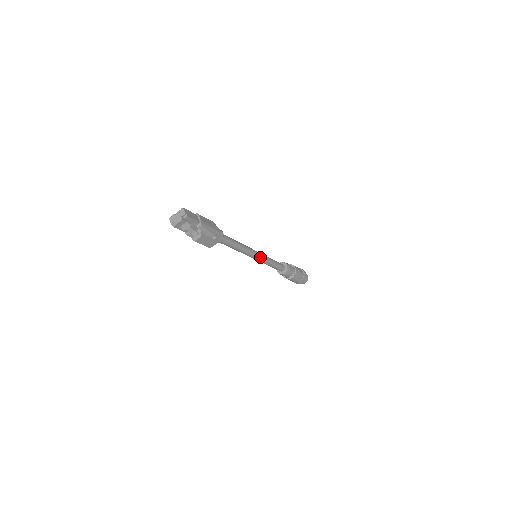
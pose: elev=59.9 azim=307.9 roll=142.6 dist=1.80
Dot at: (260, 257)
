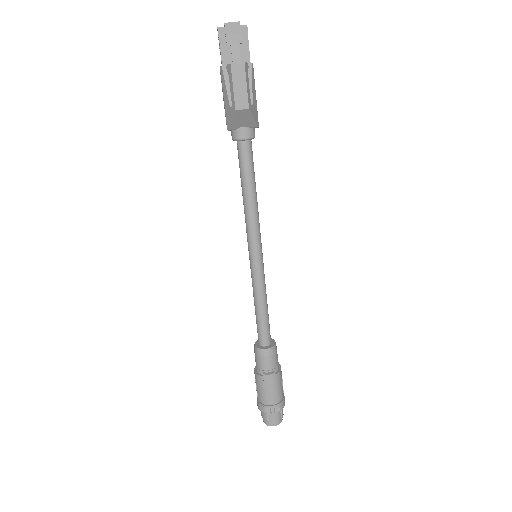
Dot at: (260, 262)
